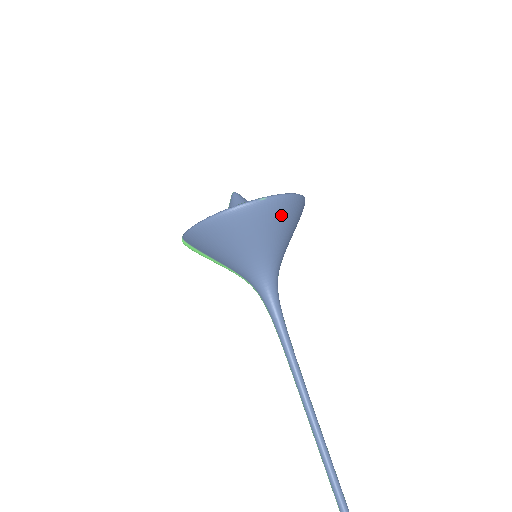
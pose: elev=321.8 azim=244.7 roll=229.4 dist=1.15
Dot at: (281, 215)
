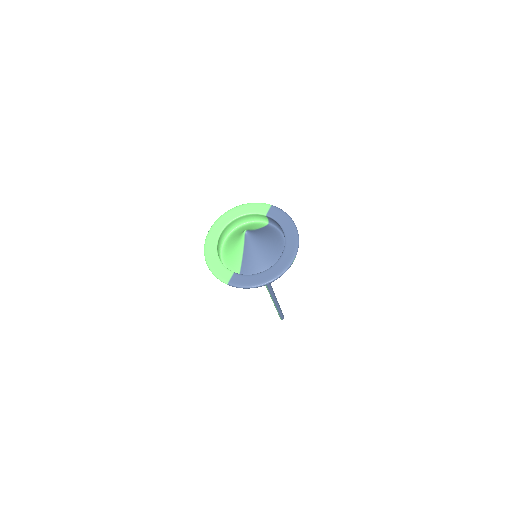
Dot at: occluded
